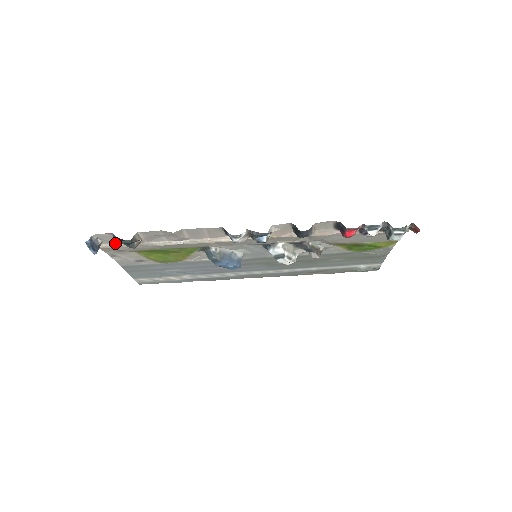
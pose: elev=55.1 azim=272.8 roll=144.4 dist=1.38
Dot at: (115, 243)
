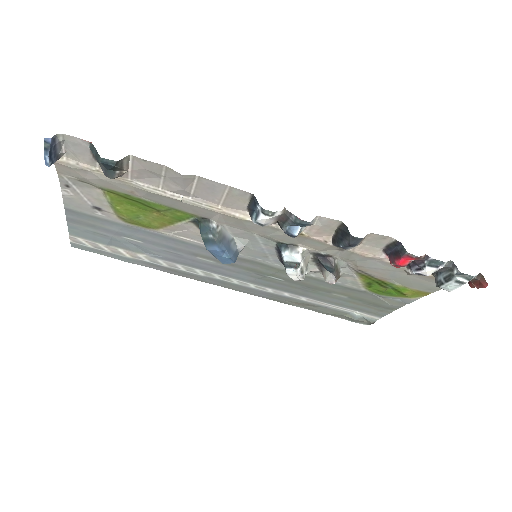
Dot at: (83, 163)
